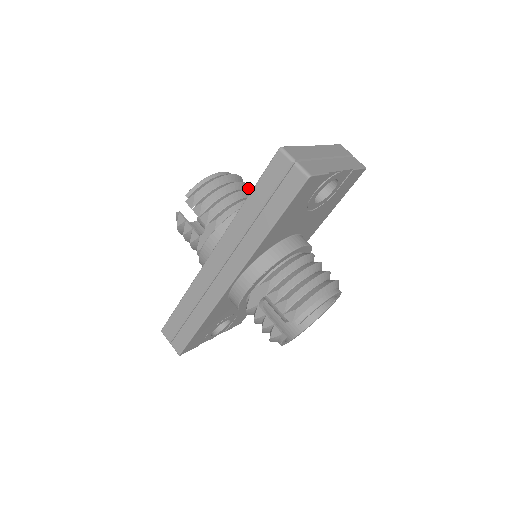
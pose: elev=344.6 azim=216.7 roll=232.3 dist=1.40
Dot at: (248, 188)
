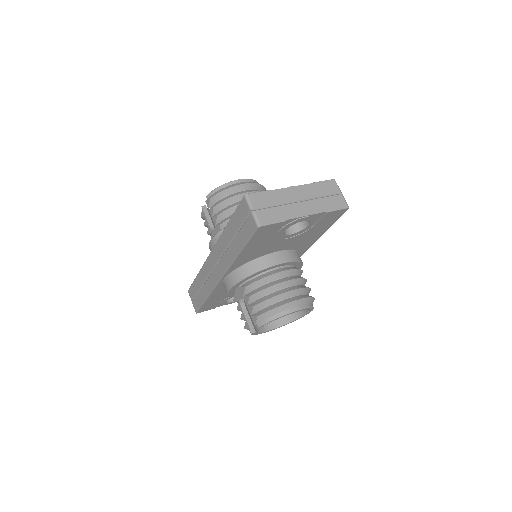
Dot at: occluded
